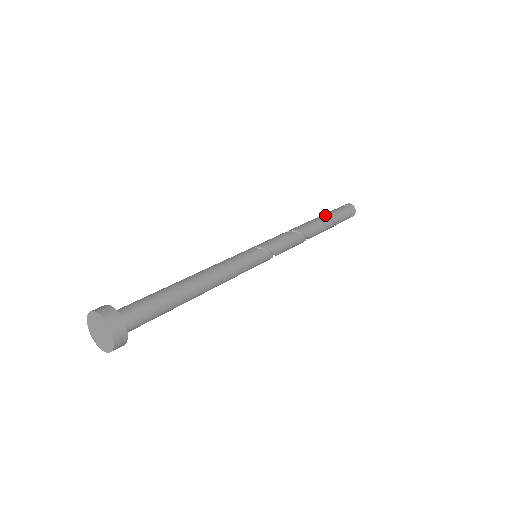
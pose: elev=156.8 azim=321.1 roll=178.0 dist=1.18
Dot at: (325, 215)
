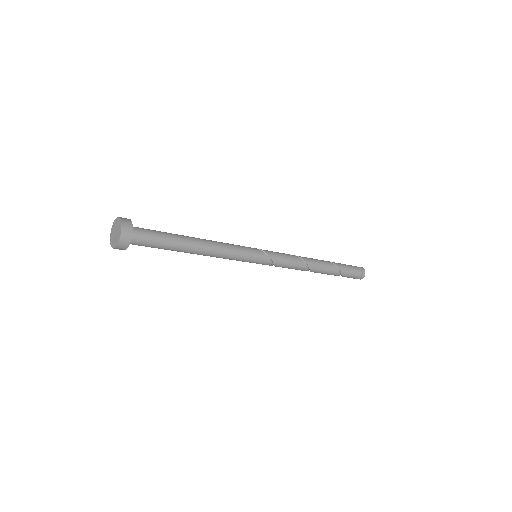
Dot at: (332, 262)
